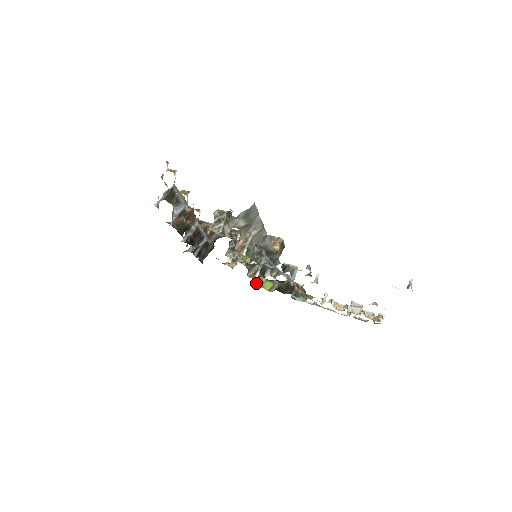
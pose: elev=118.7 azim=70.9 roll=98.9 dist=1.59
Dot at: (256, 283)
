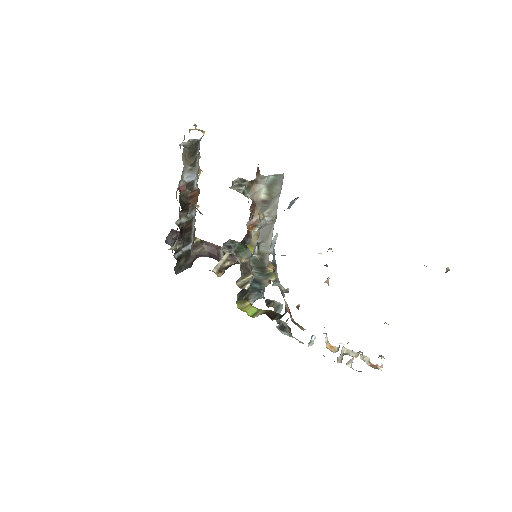
Dot at: (238, 305)
